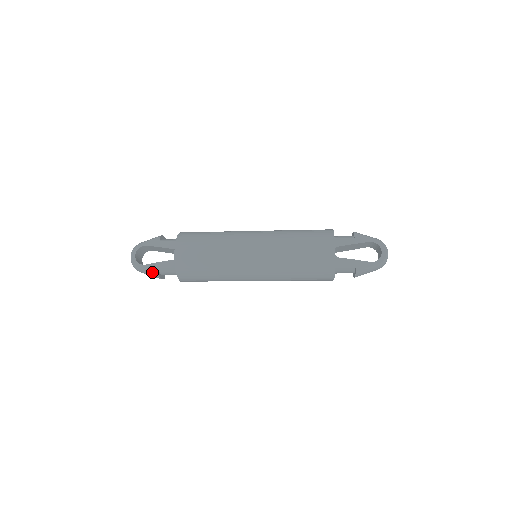
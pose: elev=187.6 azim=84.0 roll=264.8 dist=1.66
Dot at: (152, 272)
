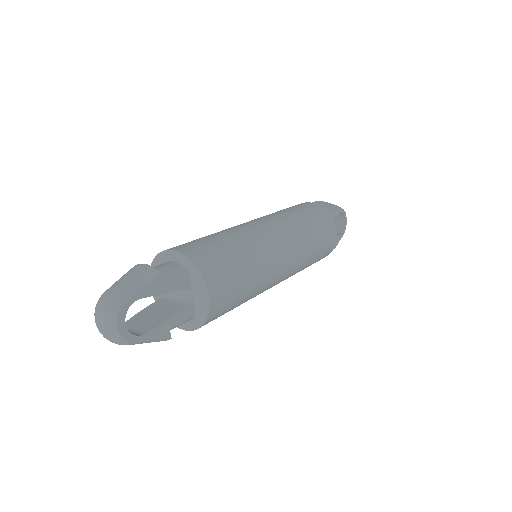
Dot at: (160, 340)
